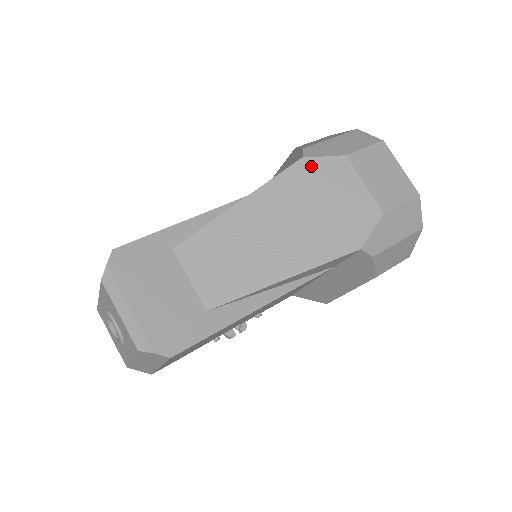
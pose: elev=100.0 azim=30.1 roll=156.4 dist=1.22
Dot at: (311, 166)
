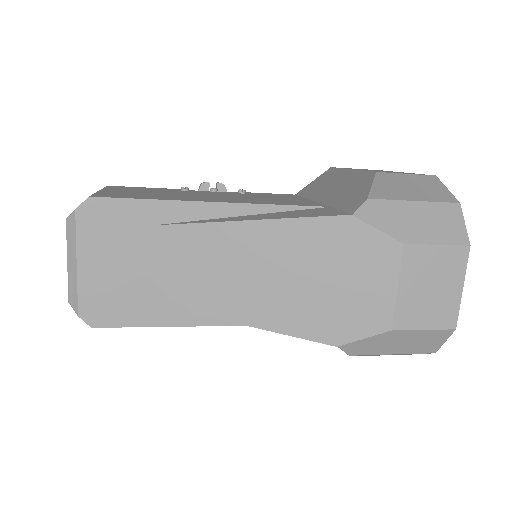
Dot at: (354, 231)
